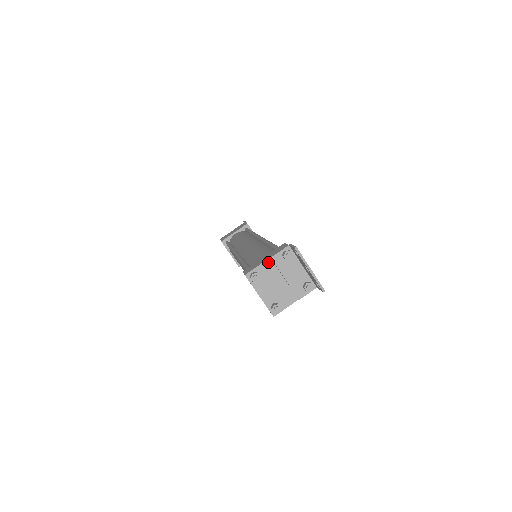
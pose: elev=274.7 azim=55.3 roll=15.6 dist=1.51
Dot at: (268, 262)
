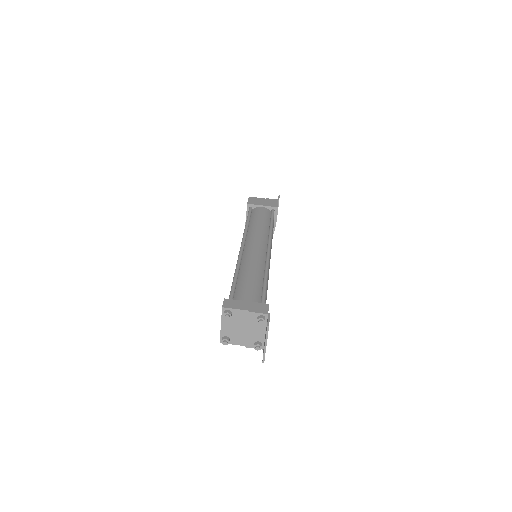
Dot at: (245, 312)
